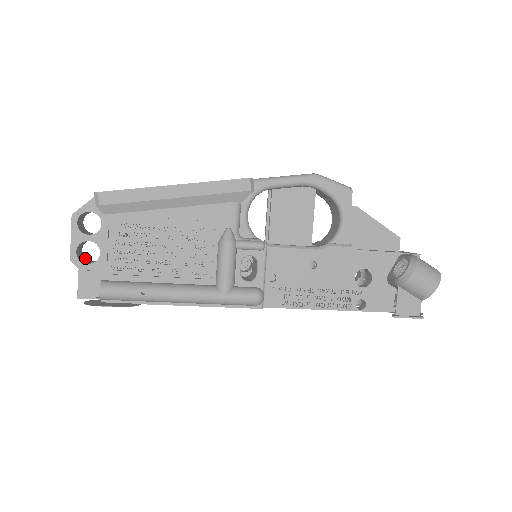
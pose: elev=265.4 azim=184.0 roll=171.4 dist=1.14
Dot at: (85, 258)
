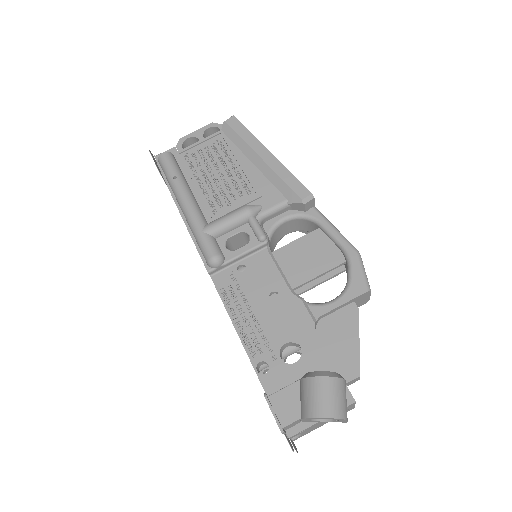
Dot at: occluded
